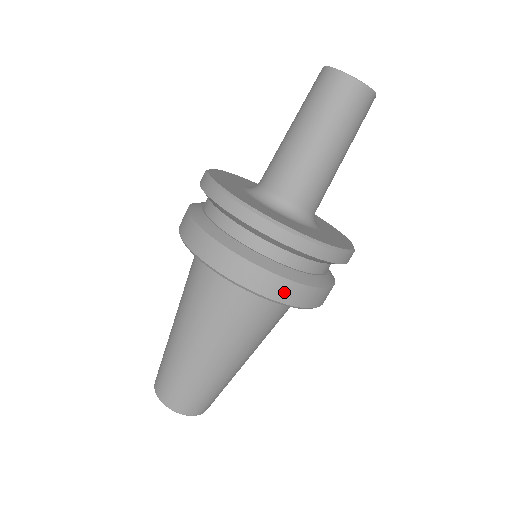
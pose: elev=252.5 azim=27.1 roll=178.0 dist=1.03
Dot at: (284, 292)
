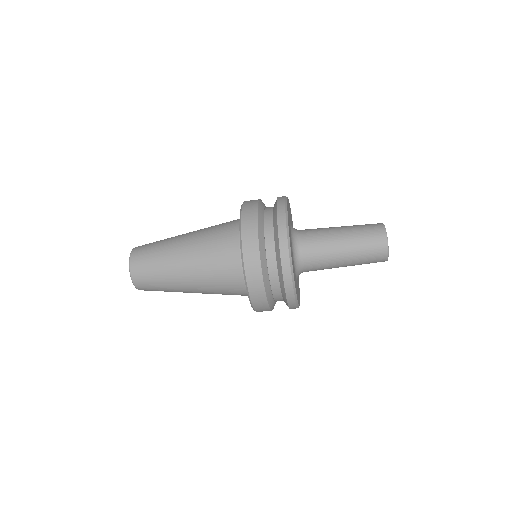
Dot at: (259, 304)
